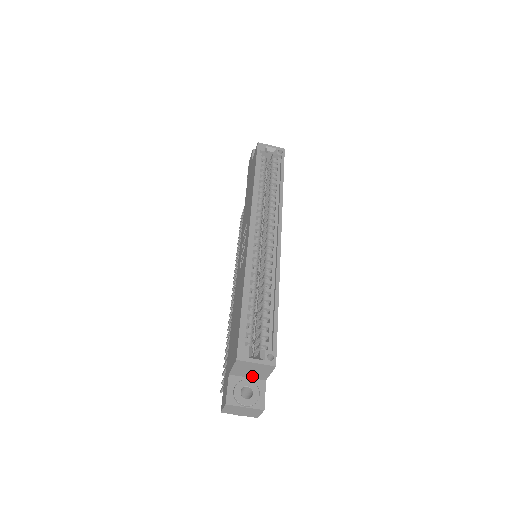
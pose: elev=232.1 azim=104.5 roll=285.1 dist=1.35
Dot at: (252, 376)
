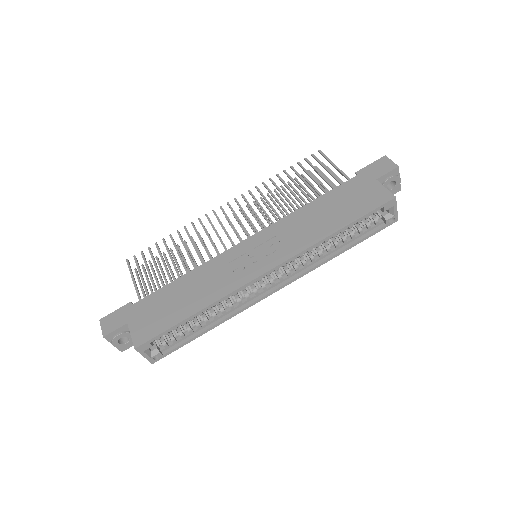
Dot at: occluded
